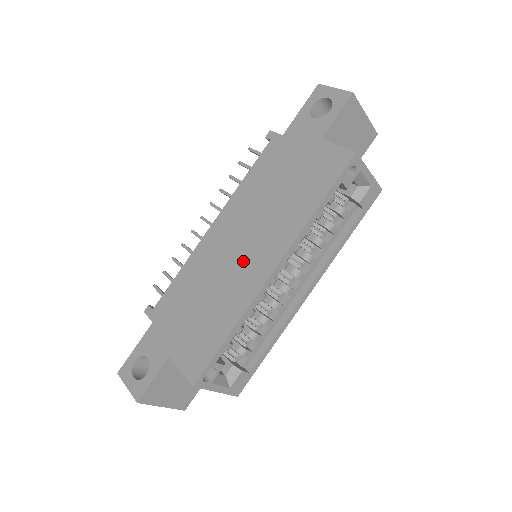
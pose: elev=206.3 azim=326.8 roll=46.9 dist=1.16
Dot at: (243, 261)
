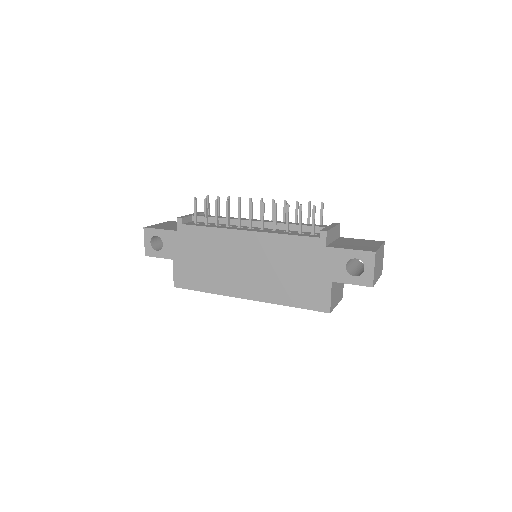
Dot at: (239, 274)
